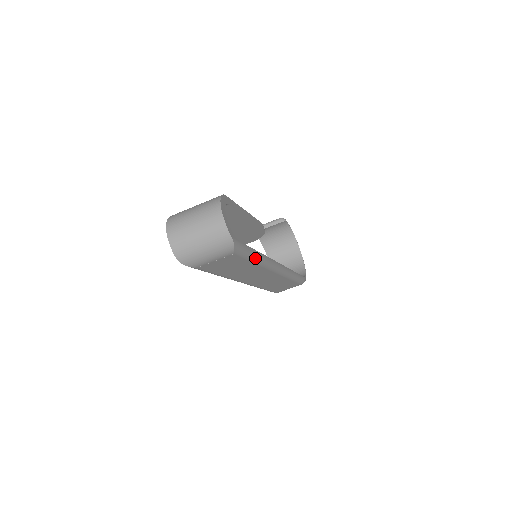
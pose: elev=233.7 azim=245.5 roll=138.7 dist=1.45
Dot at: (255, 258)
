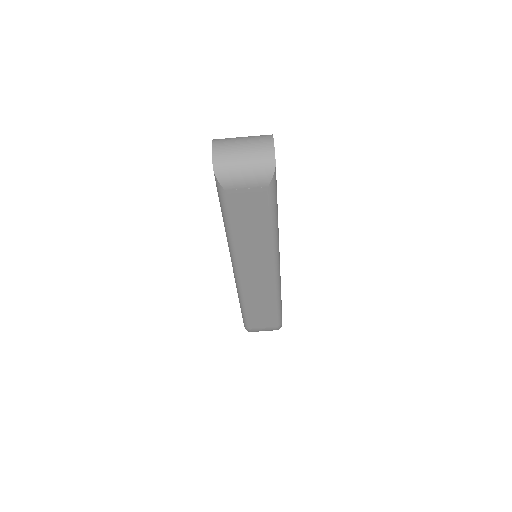
Dot at: (275, 220)
